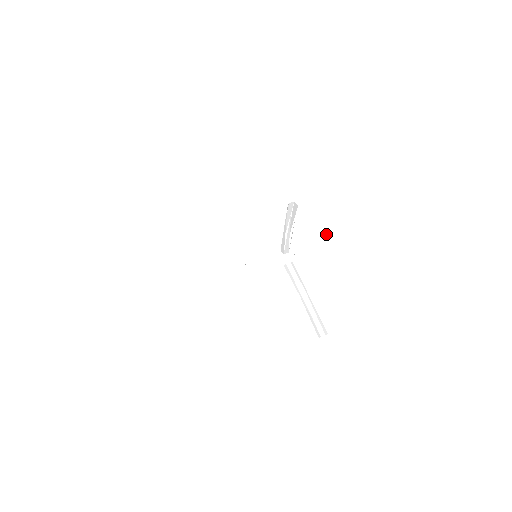
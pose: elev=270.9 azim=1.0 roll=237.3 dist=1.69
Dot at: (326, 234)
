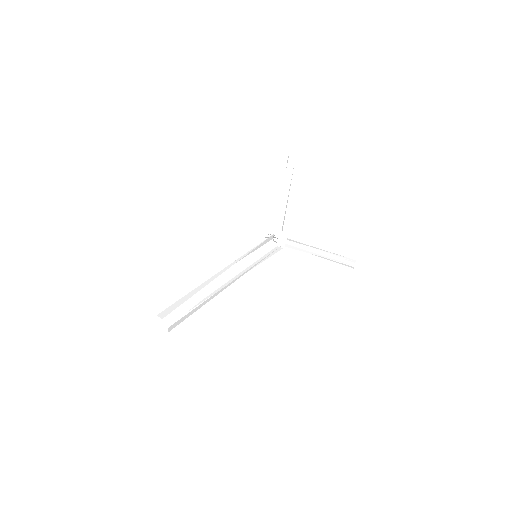
Dot at: occluded
